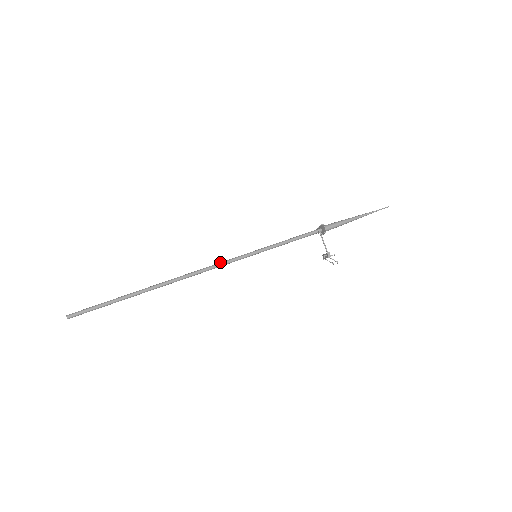
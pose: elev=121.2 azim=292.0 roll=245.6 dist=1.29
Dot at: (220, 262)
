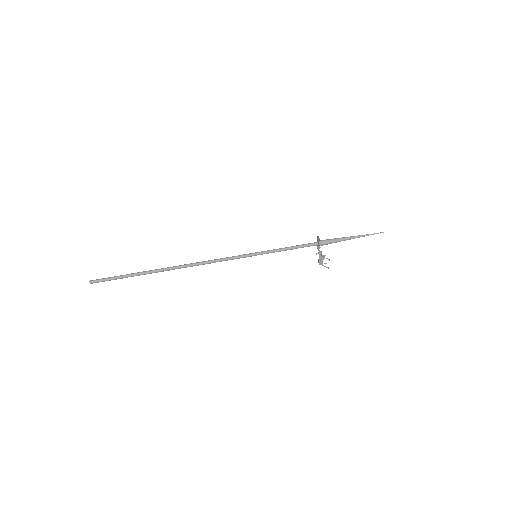
Dot at: (224, 258)
